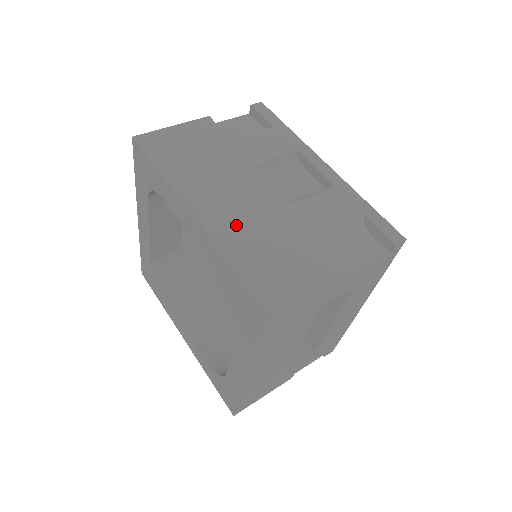
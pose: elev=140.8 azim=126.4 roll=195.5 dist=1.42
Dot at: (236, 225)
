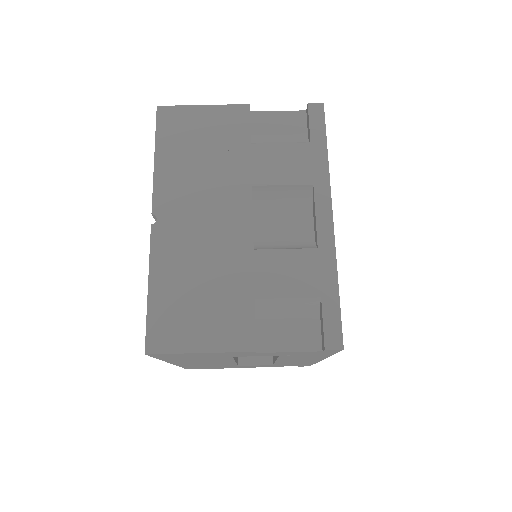
Dot at: (182, 249)
